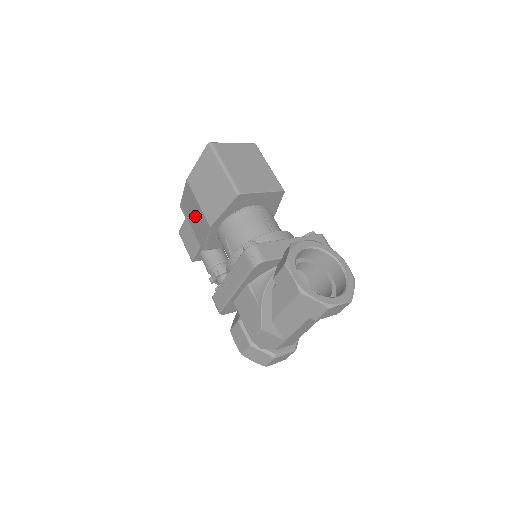
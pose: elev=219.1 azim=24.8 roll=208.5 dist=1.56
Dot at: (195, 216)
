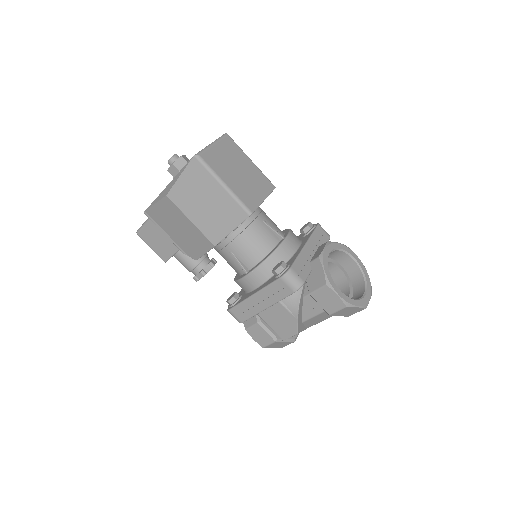
Dot at: (181, 230)
